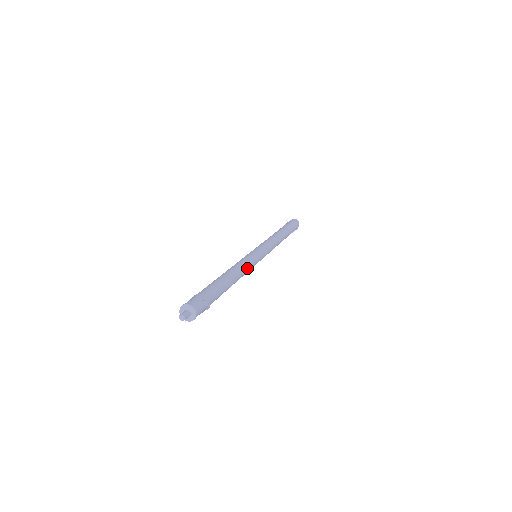
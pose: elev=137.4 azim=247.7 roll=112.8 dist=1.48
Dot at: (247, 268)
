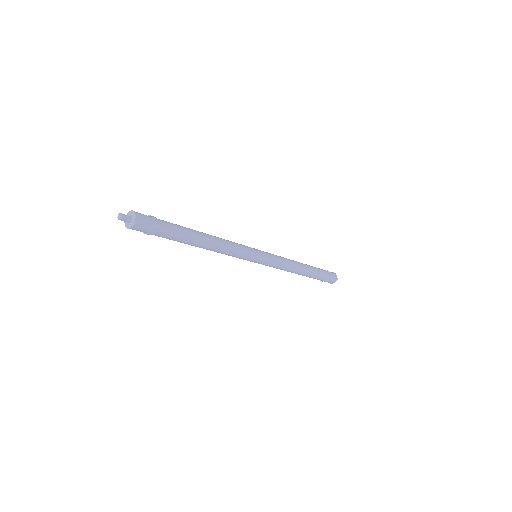
Dot at: (232, 246)
